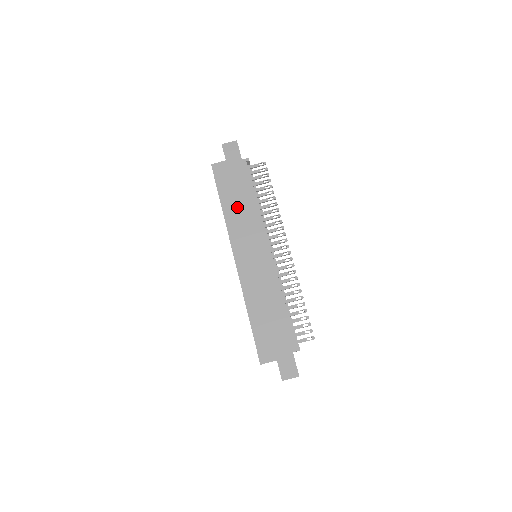
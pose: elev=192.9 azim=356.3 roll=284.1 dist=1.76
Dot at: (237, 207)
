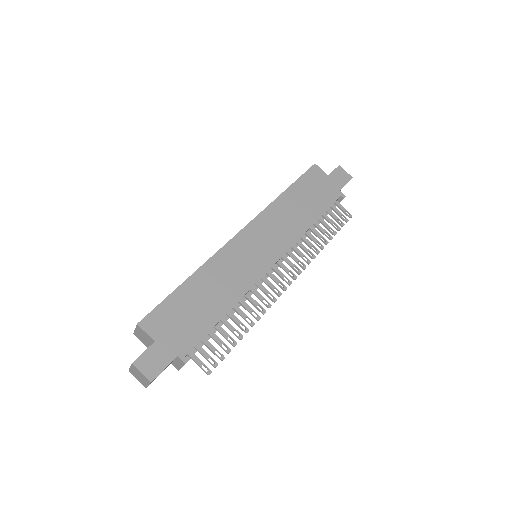
Dot at: (294, 207)
